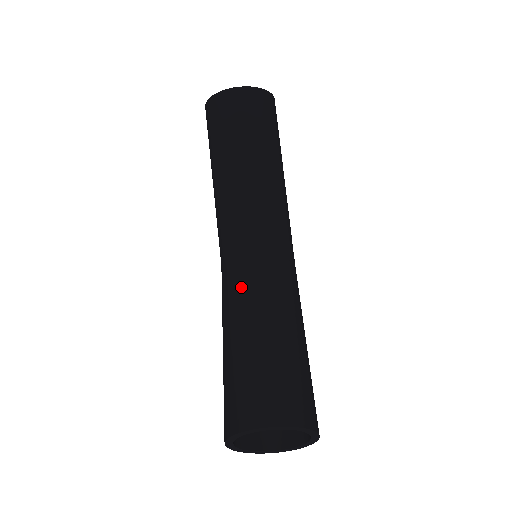
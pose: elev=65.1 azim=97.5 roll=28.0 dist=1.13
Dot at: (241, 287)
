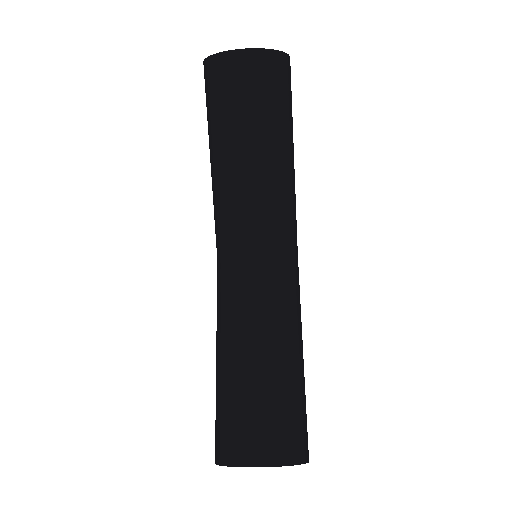
Dot at: (238, 300)
